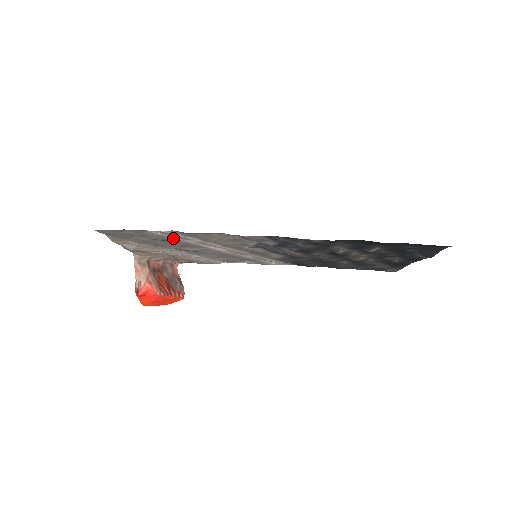
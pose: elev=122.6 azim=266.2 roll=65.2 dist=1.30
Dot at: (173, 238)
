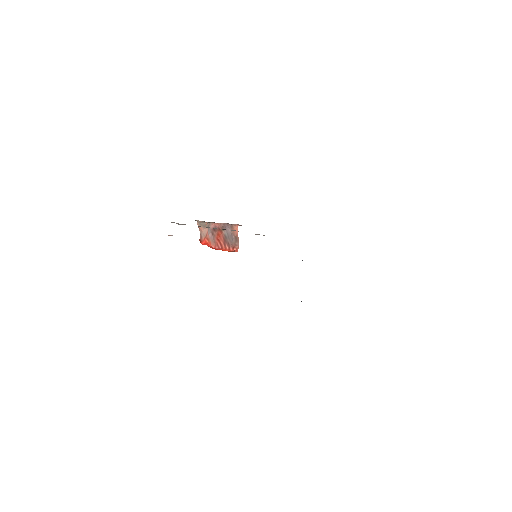
Dot at: occluded
